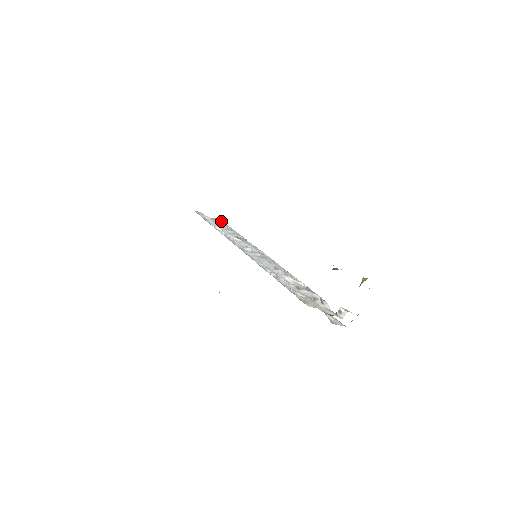
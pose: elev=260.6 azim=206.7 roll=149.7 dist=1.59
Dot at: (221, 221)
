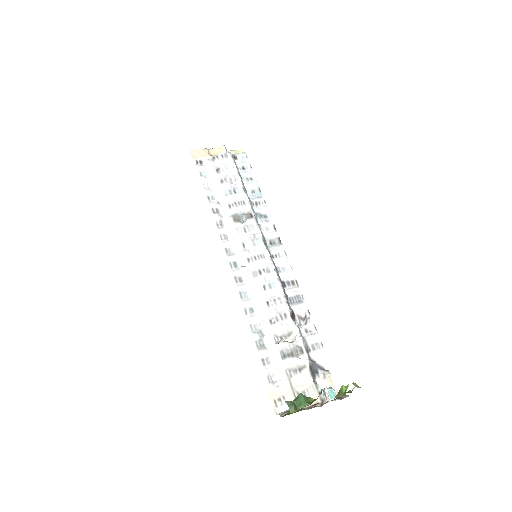
Dot at: (226, 159)
